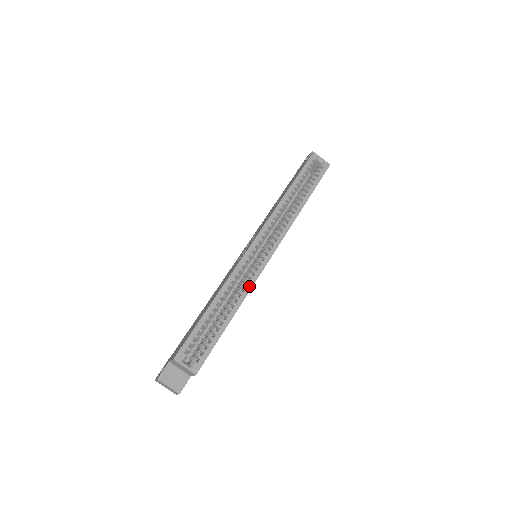
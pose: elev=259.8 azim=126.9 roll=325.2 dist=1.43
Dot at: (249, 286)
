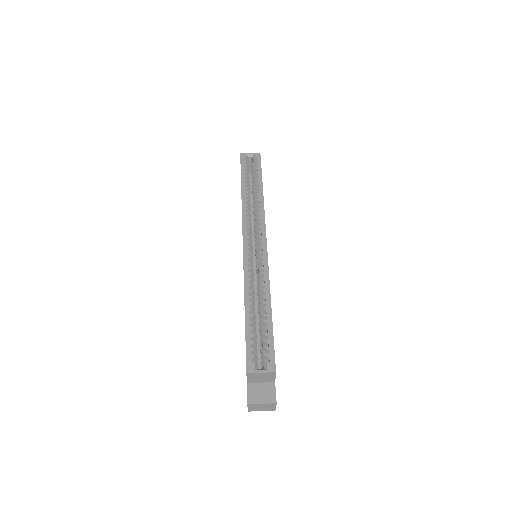
Dot at: (266, 276)
